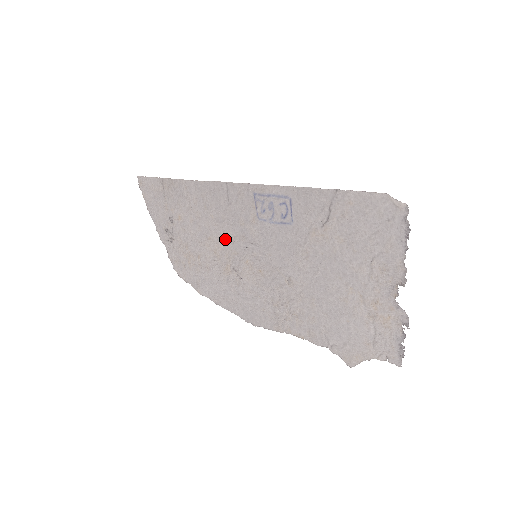
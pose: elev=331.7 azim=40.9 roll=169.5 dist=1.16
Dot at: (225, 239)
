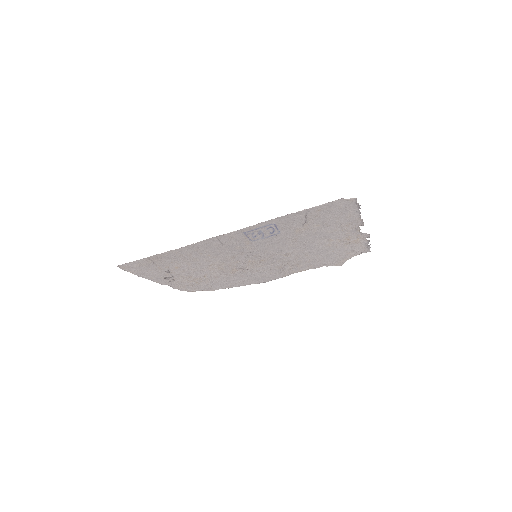
Dot at: (226, 260)
